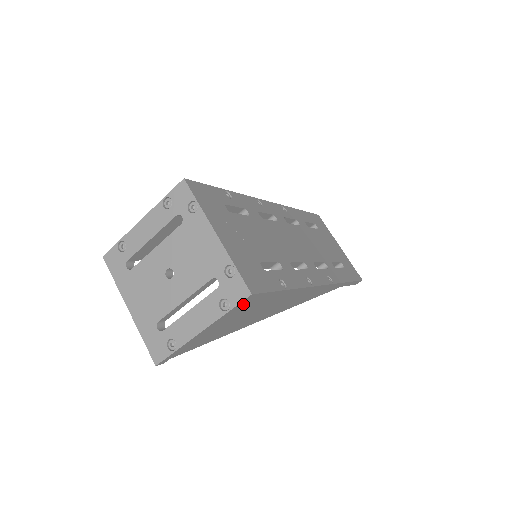
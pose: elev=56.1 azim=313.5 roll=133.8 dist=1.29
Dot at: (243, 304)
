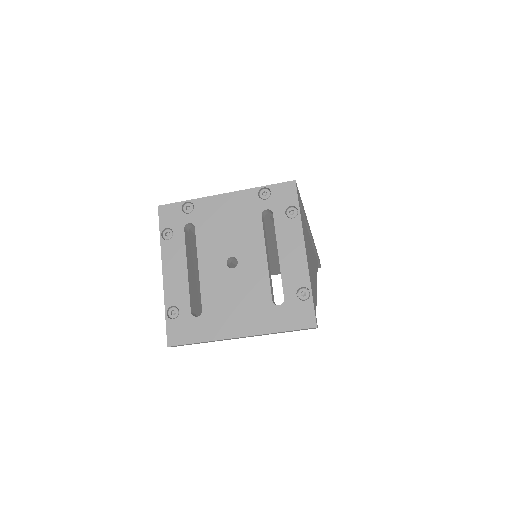
Dot at: occluded
